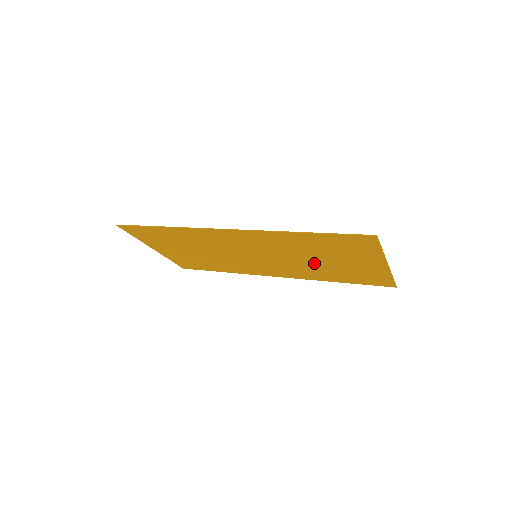
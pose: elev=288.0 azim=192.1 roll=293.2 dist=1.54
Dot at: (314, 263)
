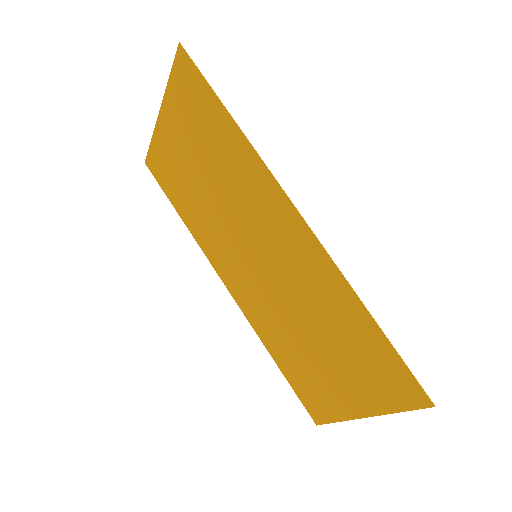
Dot at: (298, 330)
